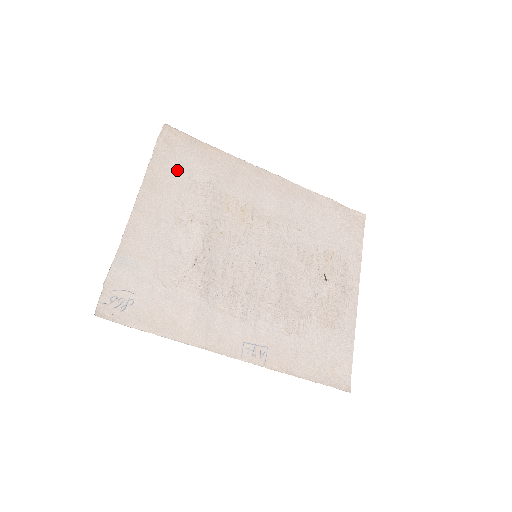
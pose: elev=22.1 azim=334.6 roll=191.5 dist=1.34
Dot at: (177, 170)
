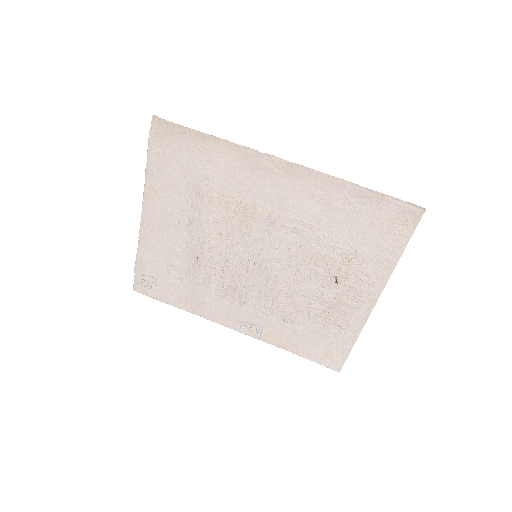
Dot at: (173, 171)
